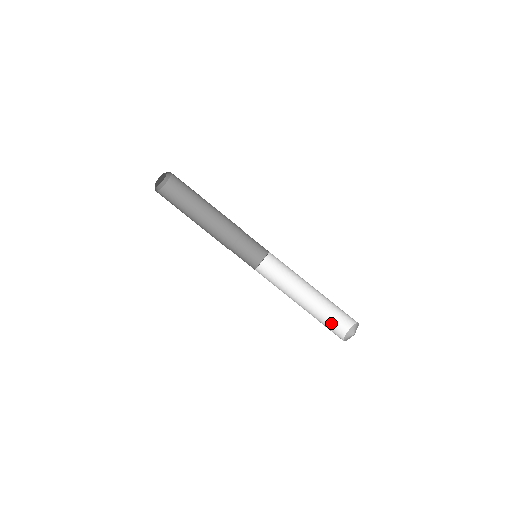
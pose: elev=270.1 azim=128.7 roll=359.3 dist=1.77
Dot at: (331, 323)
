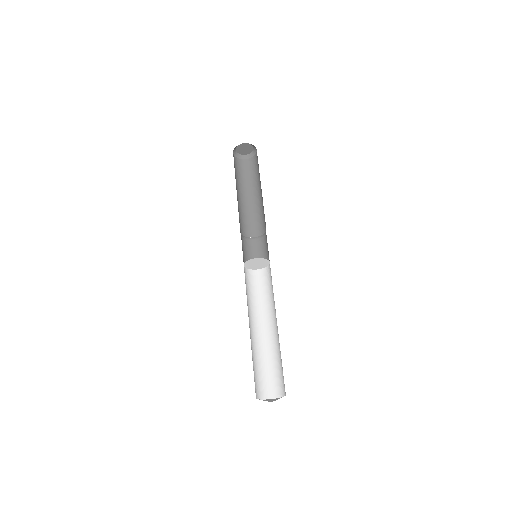
Dot at: (272, 374)
